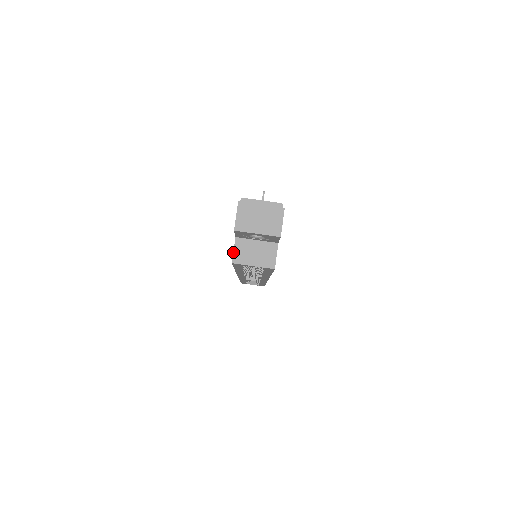
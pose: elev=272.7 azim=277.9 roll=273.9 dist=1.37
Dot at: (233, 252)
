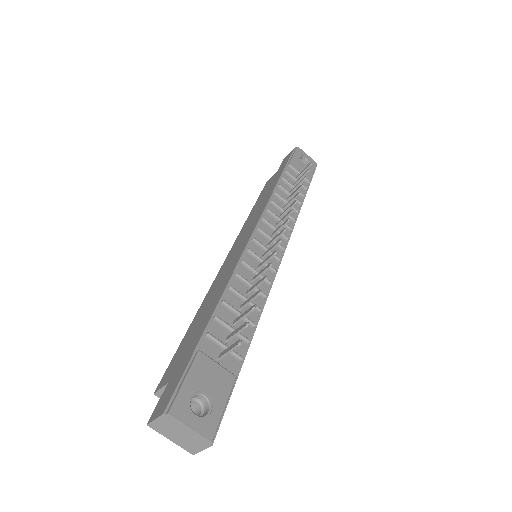
Dot at: (159, 389)
